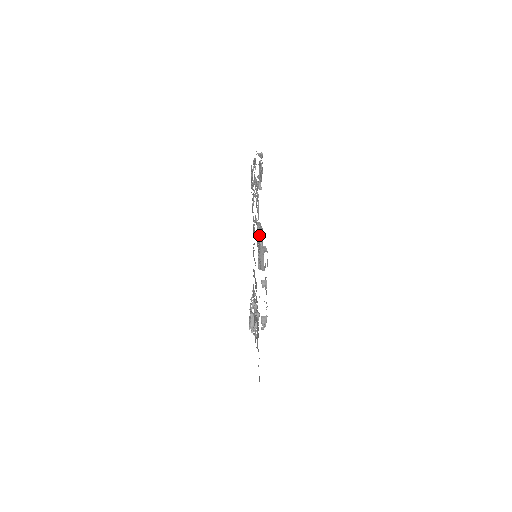
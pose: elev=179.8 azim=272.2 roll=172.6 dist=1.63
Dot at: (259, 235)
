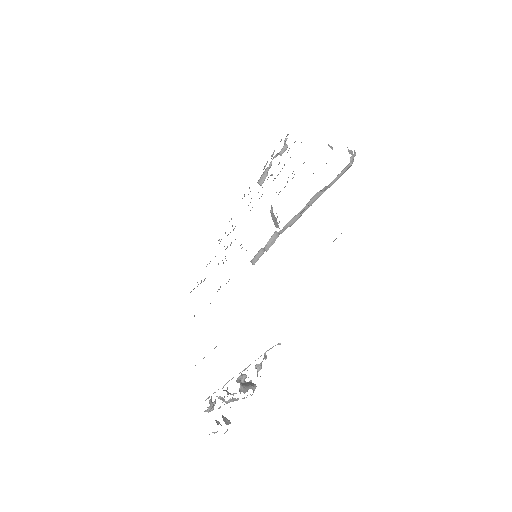
Dot at: (272, 208)
